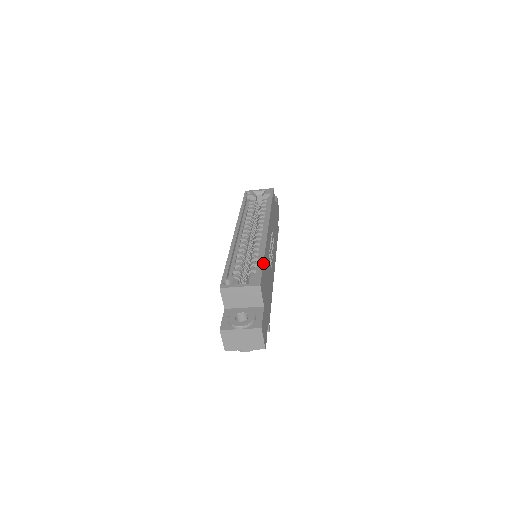
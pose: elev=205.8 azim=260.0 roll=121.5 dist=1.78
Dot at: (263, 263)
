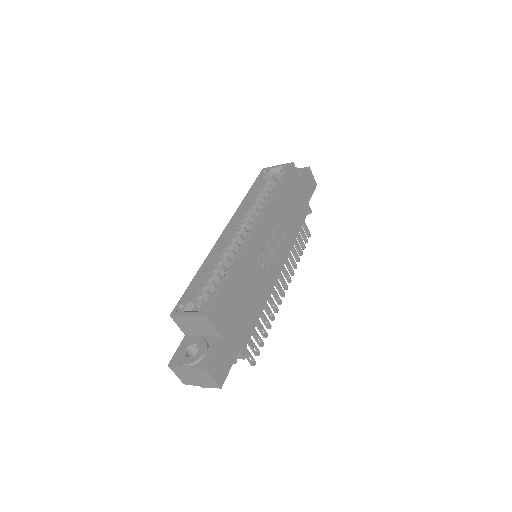
Dot at: (226, 281)
